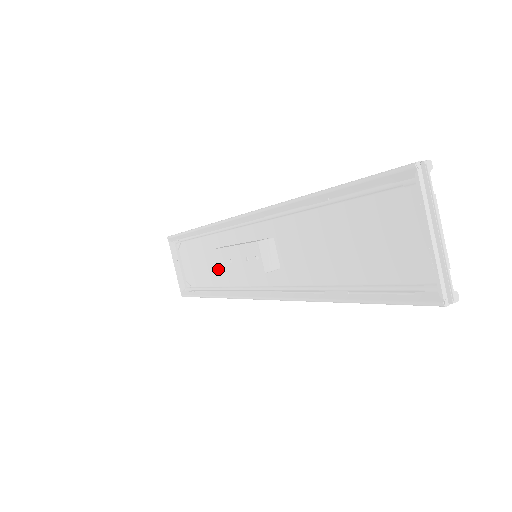
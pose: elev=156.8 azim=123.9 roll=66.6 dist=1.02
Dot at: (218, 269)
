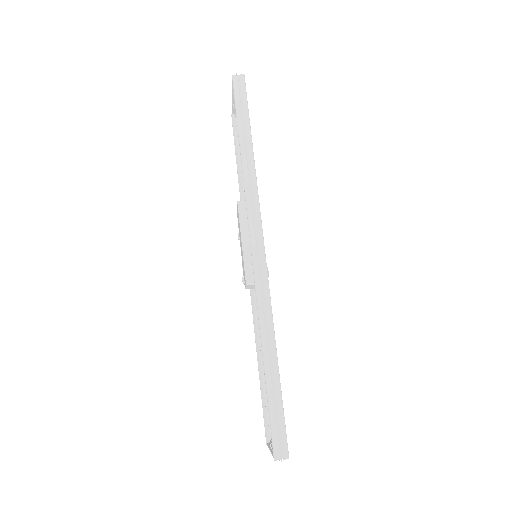
Dot at: (237, 212)
